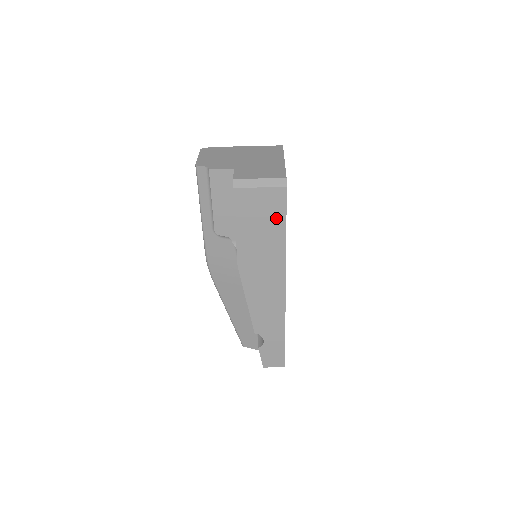
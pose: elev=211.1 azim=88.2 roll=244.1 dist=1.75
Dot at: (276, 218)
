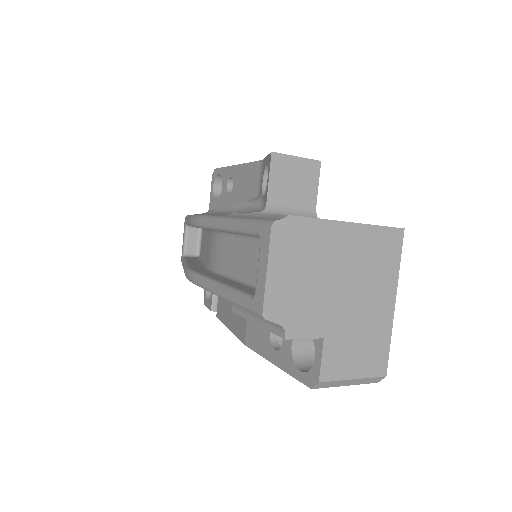
Dot at: occluded
